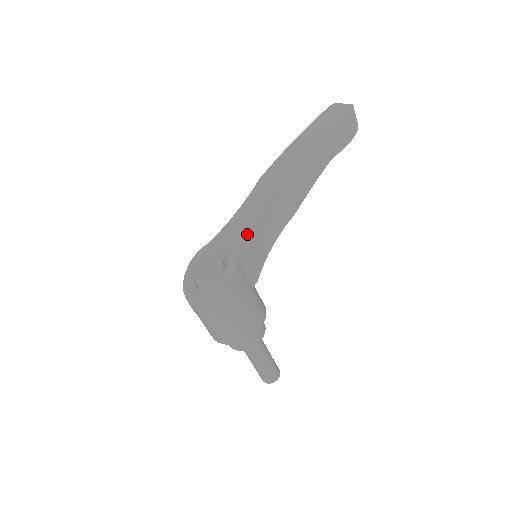
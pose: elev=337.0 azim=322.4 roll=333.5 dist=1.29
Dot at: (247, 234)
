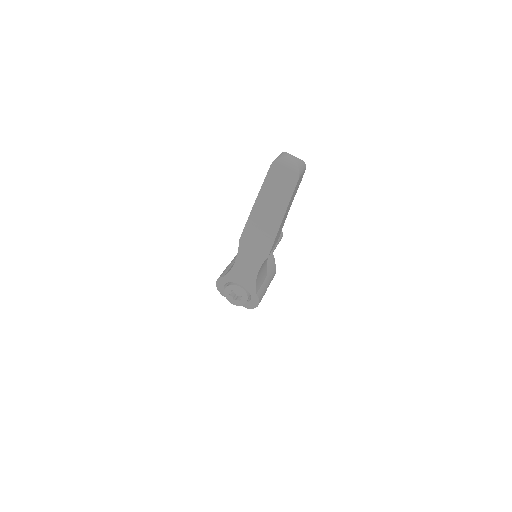
Dot at: (256, 282)
